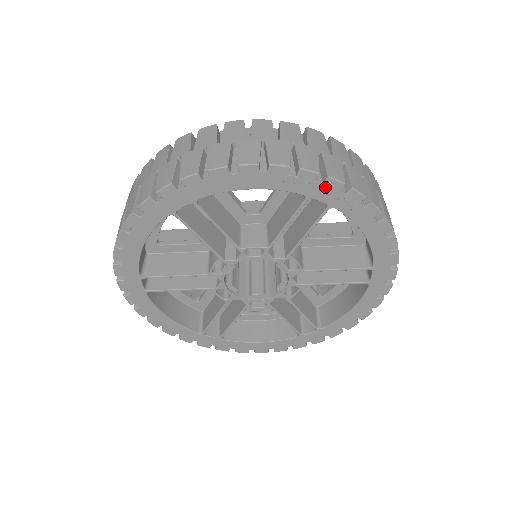
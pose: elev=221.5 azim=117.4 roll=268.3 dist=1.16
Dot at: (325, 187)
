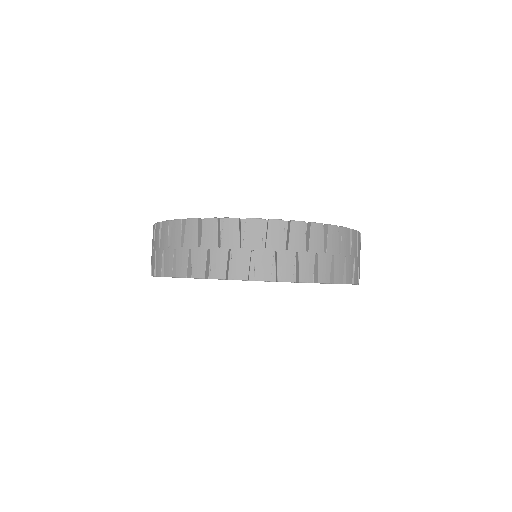
Dot at: occluded
